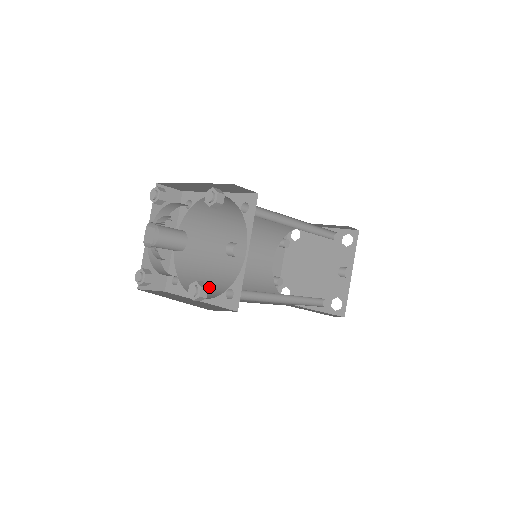
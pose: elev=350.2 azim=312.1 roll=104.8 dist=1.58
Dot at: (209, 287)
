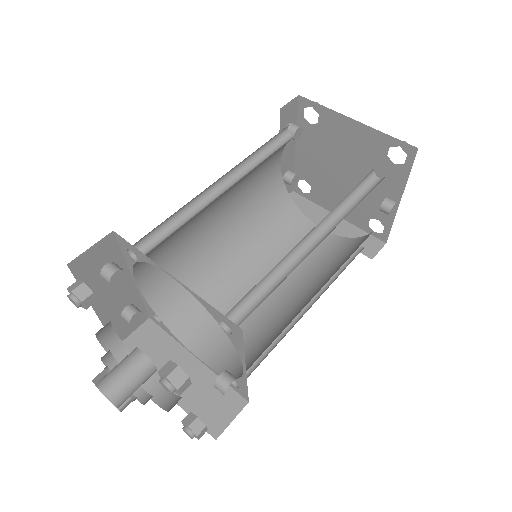
Dot at: (202, 295)
